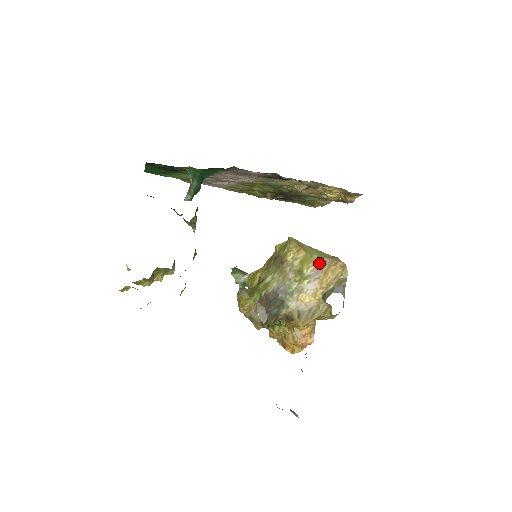
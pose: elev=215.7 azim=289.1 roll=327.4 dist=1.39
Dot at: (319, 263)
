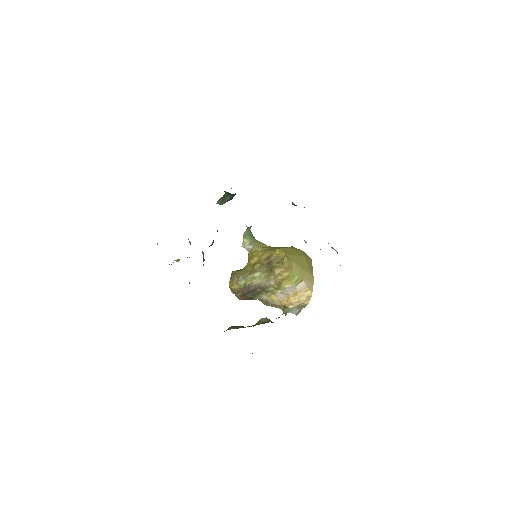
Dot at: (295, 285)
